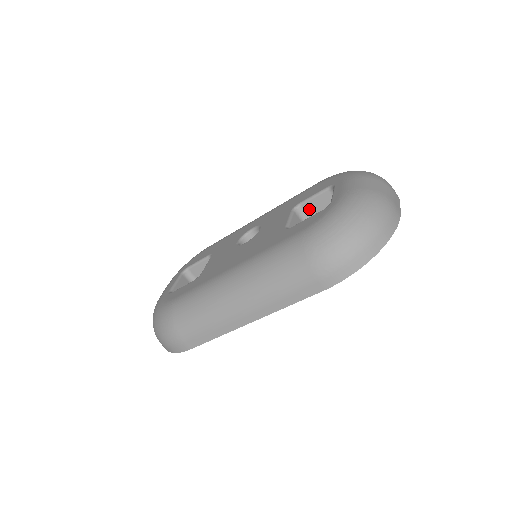
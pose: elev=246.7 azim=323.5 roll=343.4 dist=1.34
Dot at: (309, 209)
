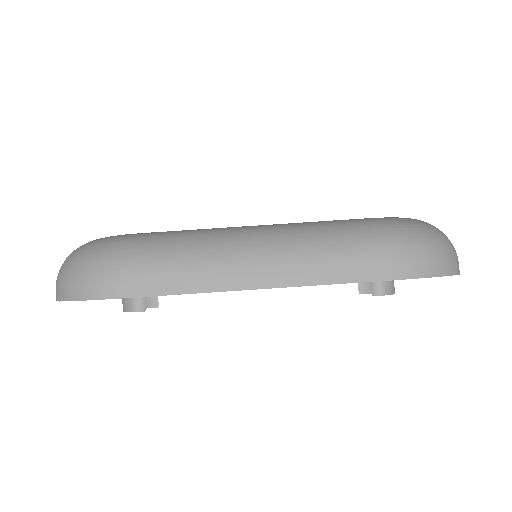
Dot at: occluded
